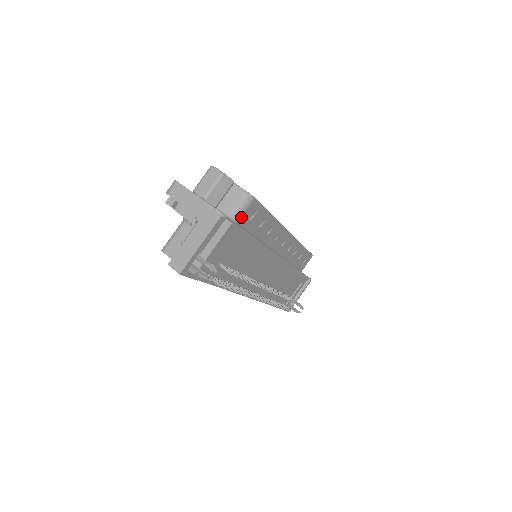
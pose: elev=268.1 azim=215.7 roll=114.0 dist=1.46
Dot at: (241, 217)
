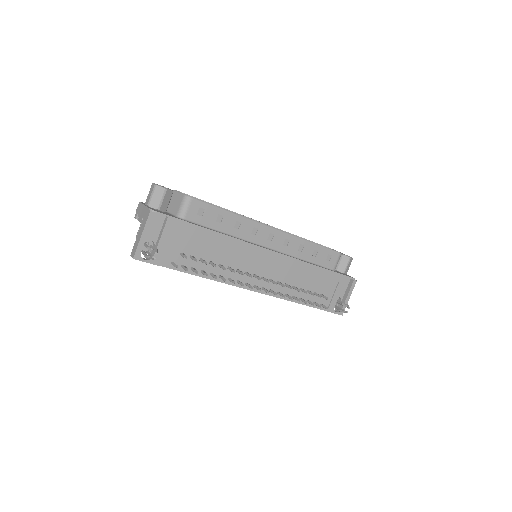
Dot at: (187, 214)
